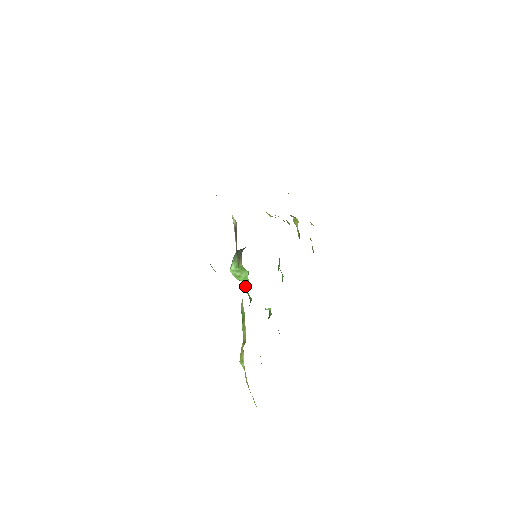
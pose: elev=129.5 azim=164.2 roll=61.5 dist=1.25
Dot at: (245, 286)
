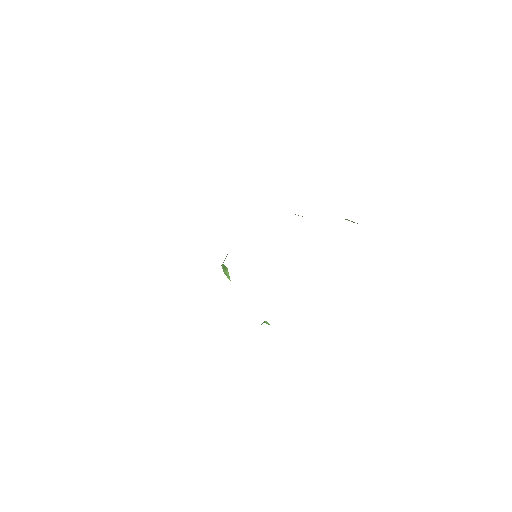
Dot at: occluded
